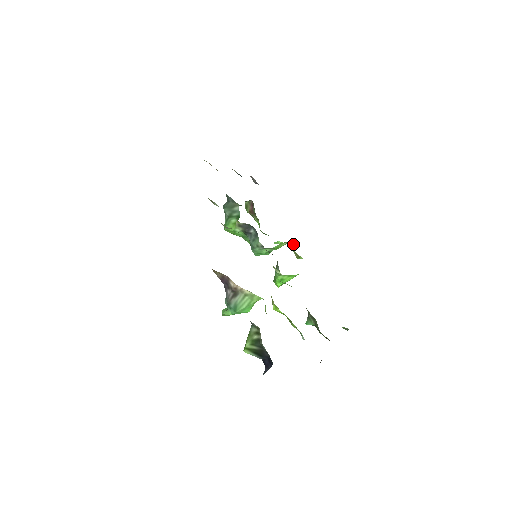
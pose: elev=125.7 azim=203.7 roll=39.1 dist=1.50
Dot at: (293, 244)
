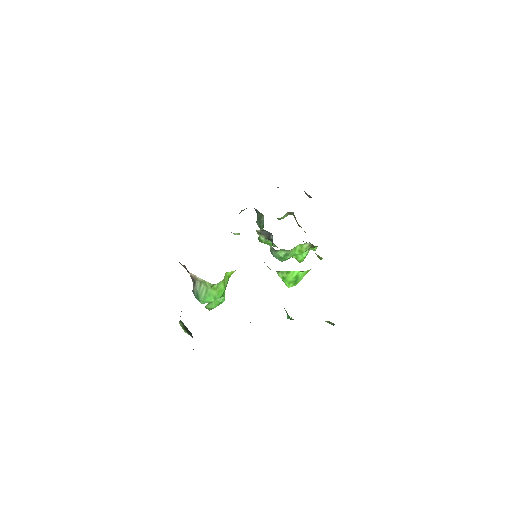
Dot at: (313, 245)
